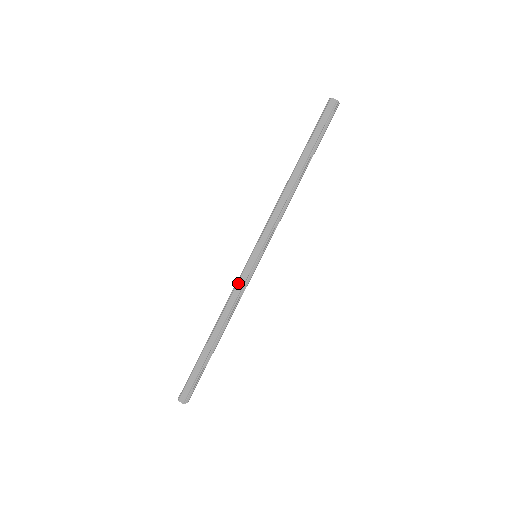
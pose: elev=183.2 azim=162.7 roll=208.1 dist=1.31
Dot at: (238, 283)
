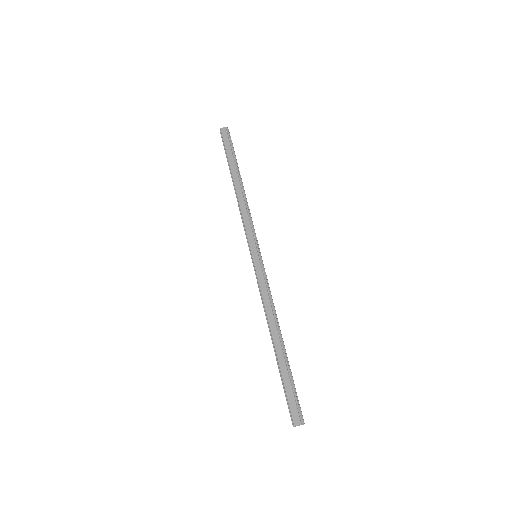
Dot at: (259, 284)
